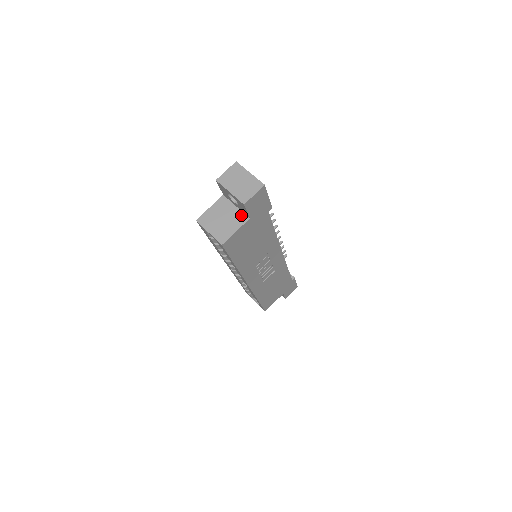
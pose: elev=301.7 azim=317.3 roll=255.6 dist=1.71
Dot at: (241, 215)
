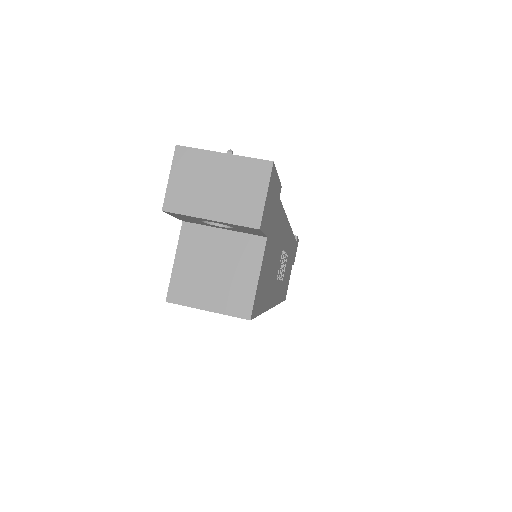
Dot at: (246, 241)
